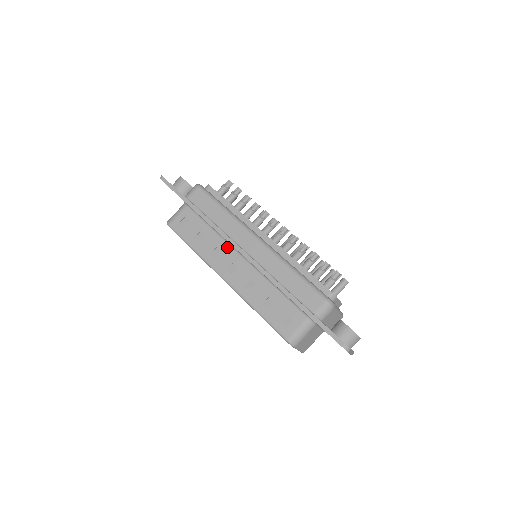
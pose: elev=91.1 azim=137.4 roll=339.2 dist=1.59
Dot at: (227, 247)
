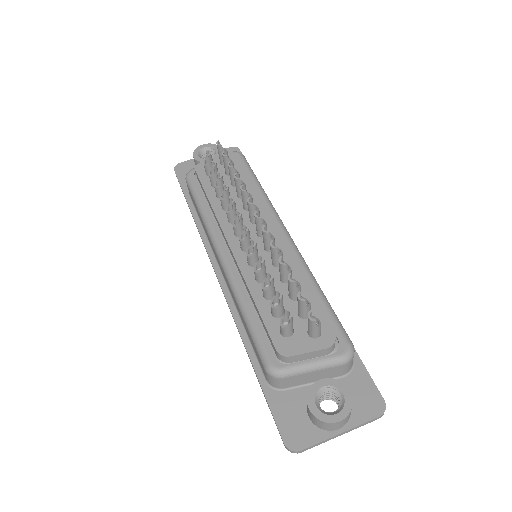
Dot at: occluded
